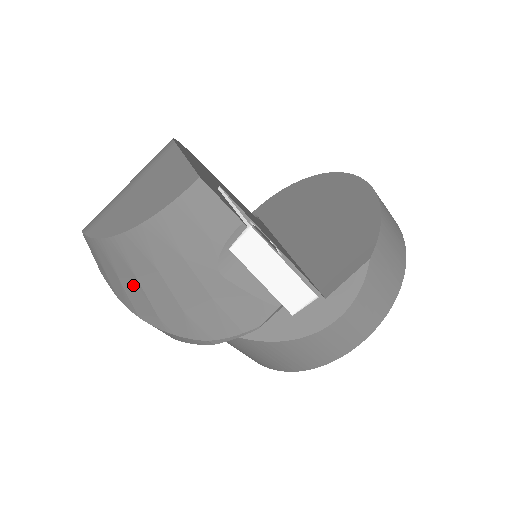
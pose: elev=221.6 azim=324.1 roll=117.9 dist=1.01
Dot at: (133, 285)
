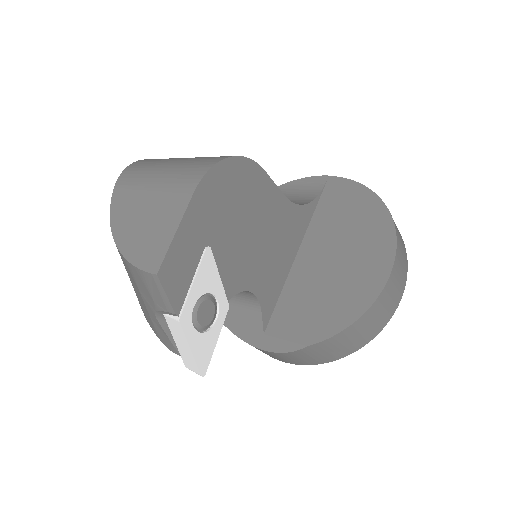
Dot at: occluded
